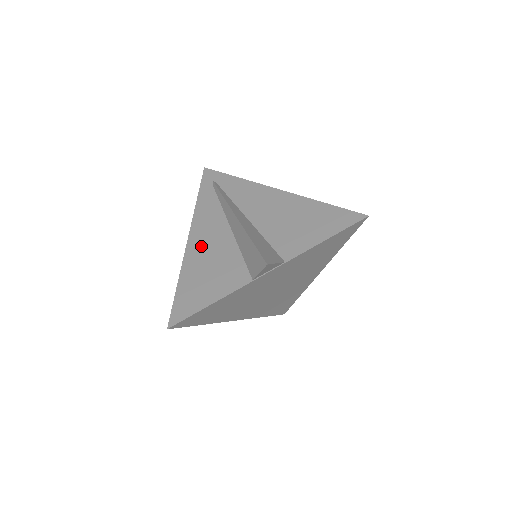
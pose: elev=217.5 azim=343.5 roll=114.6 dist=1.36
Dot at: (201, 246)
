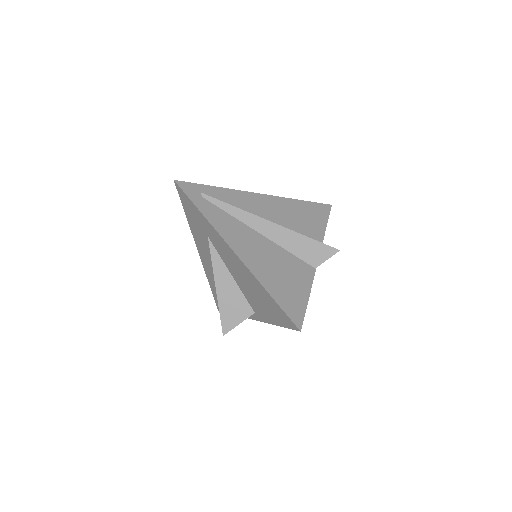
Dot at: (253, 255)
